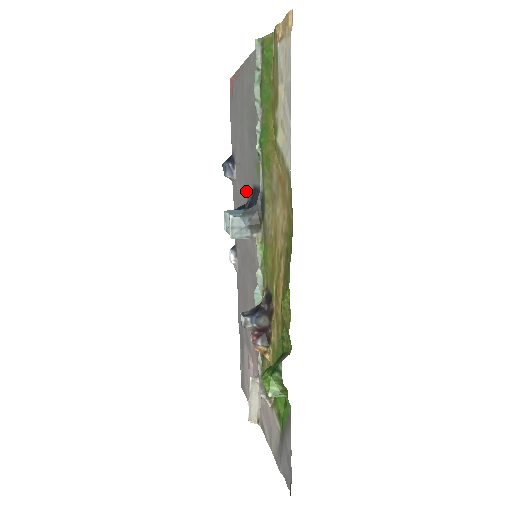
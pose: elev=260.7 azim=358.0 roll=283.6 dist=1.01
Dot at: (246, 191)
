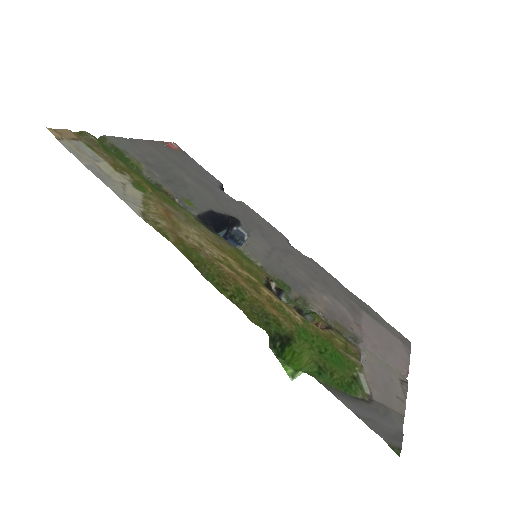
Dot at: (227, 210)
